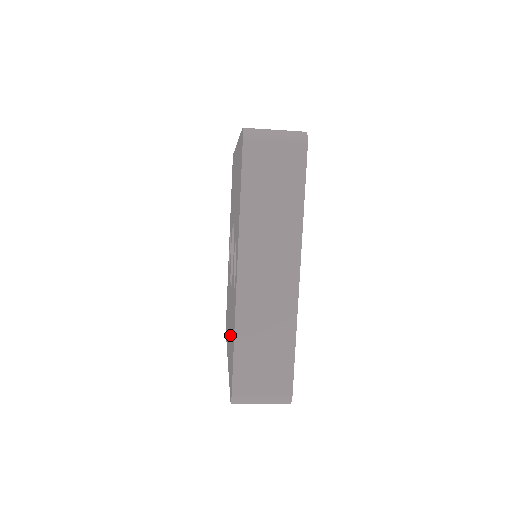
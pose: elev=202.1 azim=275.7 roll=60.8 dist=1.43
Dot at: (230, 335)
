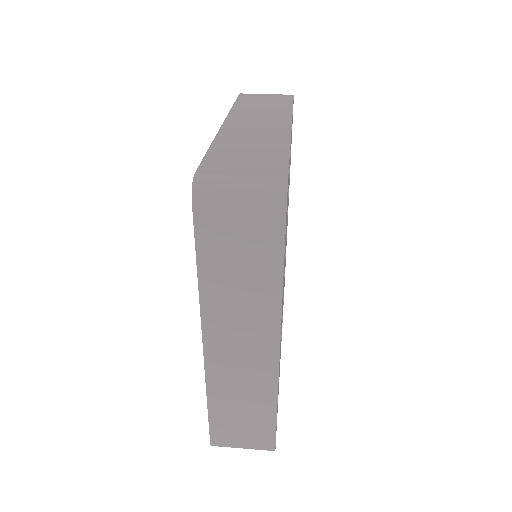
Dot at: occluded
